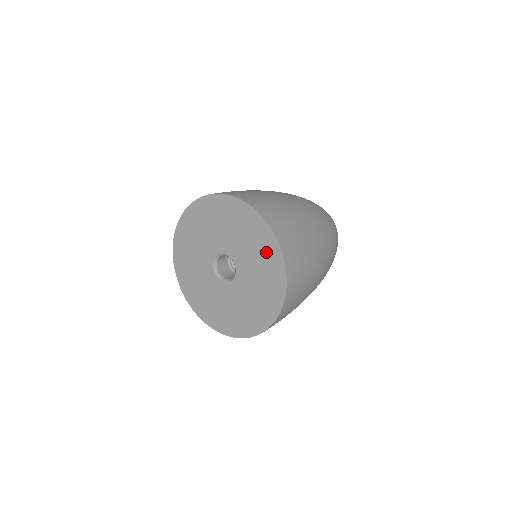
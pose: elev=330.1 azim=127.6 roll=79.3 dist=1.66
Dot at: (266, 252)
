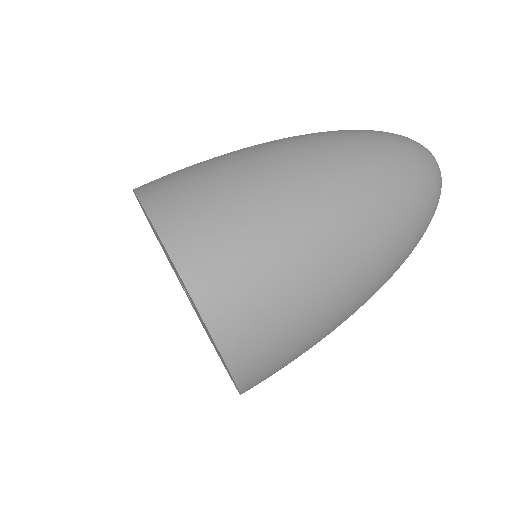
Dot at: occluded
